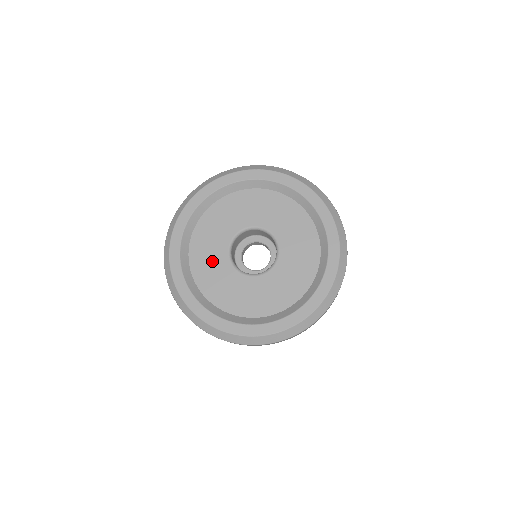
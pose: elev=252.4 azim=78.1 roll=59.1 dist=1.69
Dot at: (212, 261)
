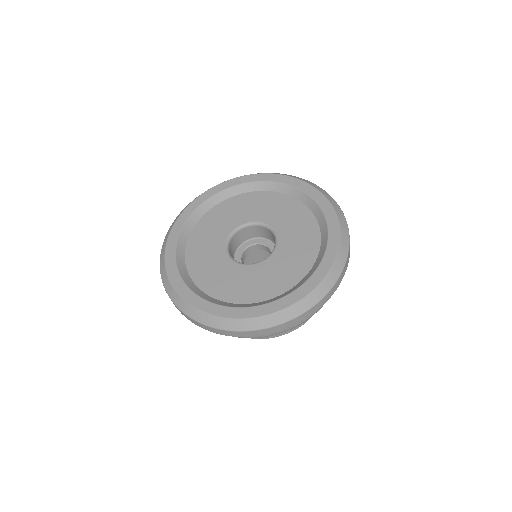
Dot at: (218, 272)
